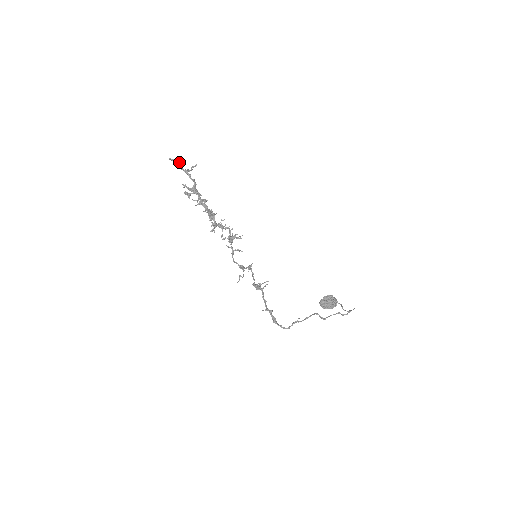
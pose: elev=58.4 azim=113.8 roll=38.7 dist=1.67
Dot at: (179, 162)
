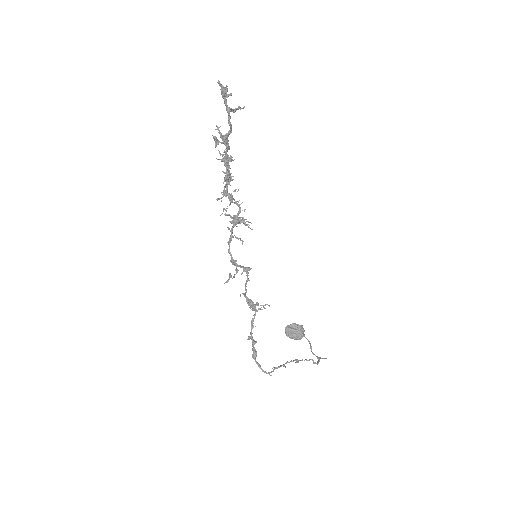
Dot at: (229, 94)
